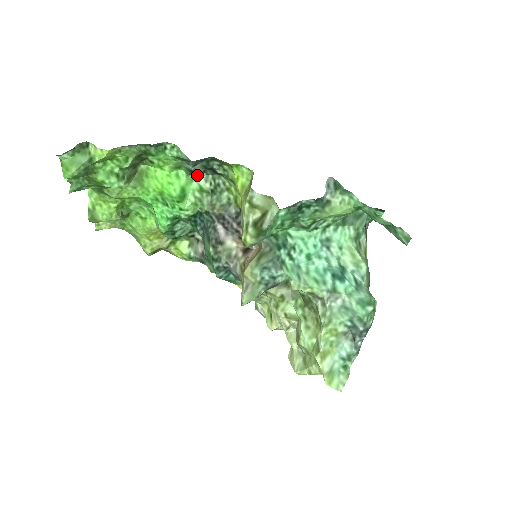
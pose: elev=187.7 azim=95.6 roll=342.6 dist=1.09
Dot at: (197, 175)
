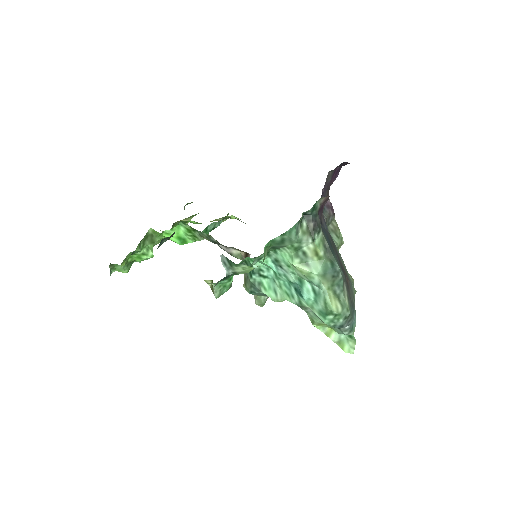
Dot at: (177, 224)
